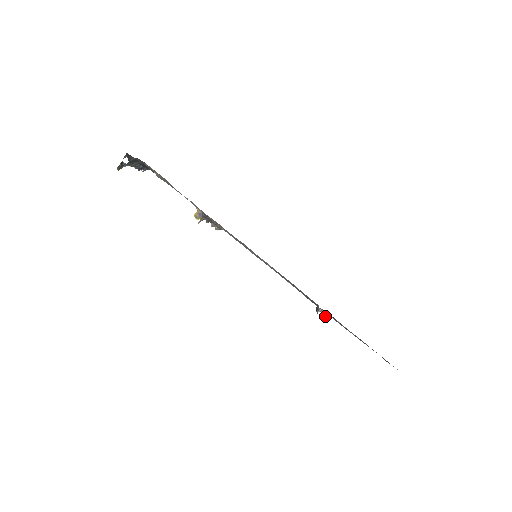
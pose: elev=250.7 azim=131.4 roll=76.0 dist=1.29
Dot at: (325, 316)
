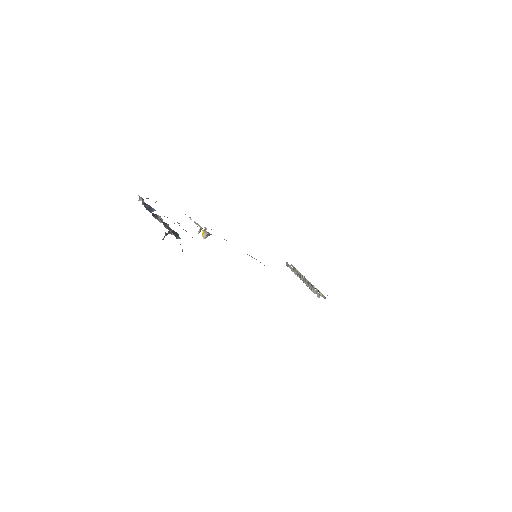
Dot at: (316, 290)
